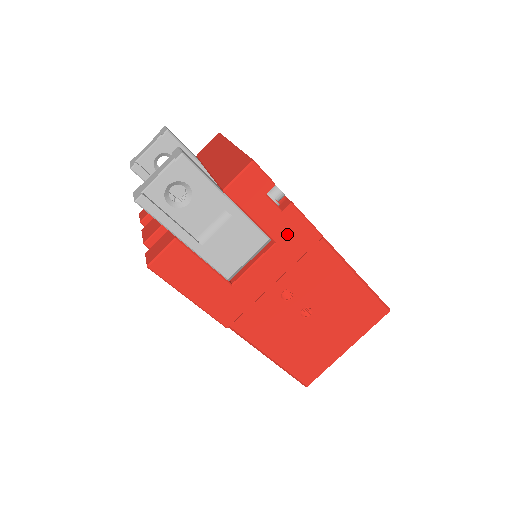
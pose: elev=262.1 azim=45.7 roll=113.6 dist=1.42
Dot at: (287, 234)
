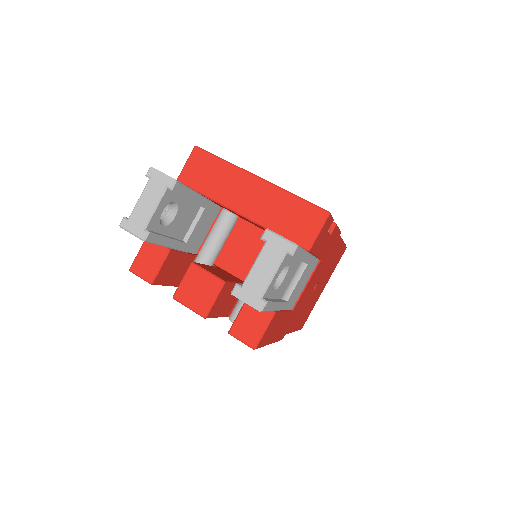
Dot at: (327, 248)
